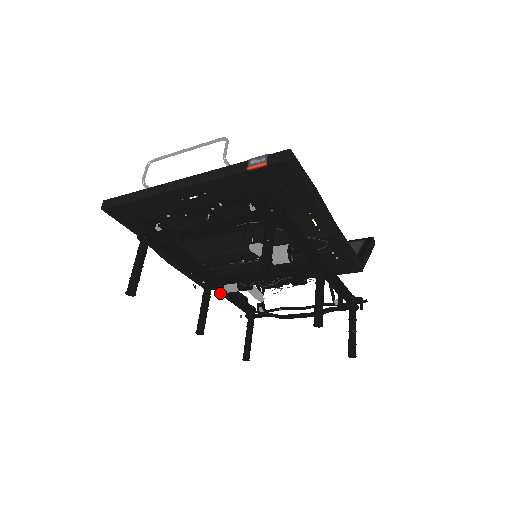
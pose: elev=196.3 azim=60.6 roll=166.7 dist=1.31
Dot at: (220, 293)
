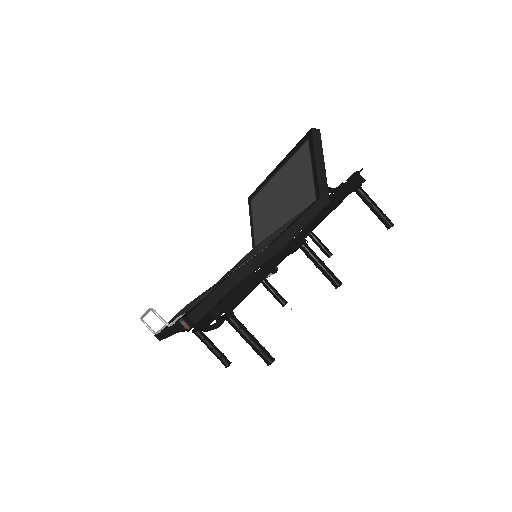
Dot at: occluded
